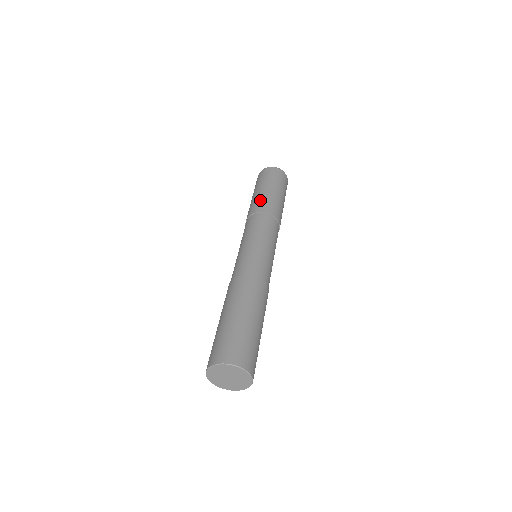
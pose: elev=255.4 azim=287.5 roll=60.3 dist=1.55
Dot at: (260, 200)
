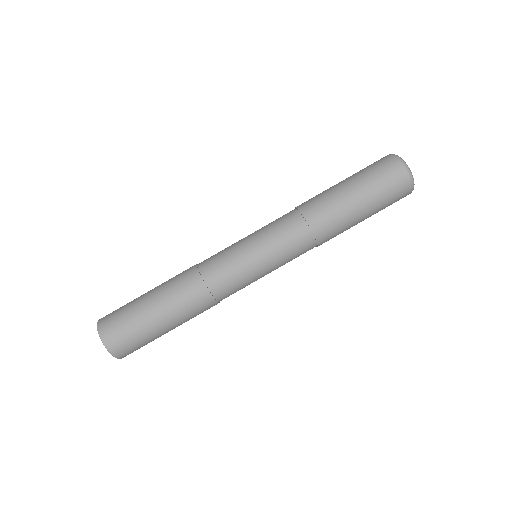
Dot at: (327, 204)
